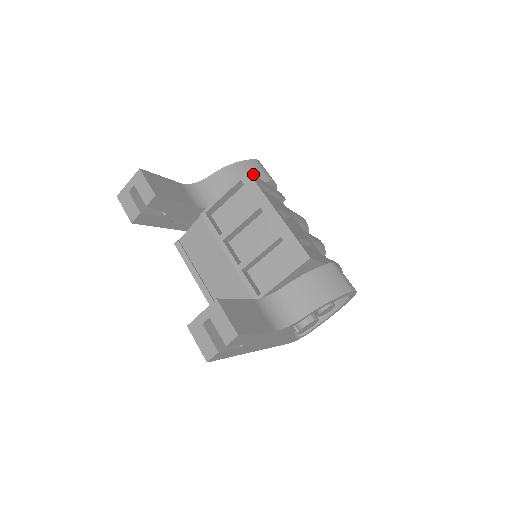
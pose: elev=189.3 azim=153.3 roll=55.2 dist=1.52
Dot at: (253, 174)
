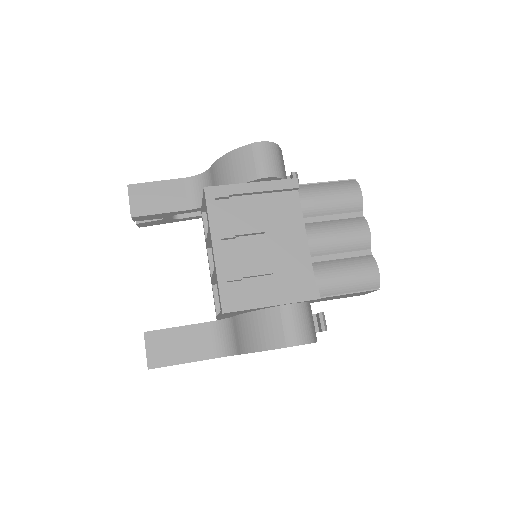
Dot at: (240, 170)
